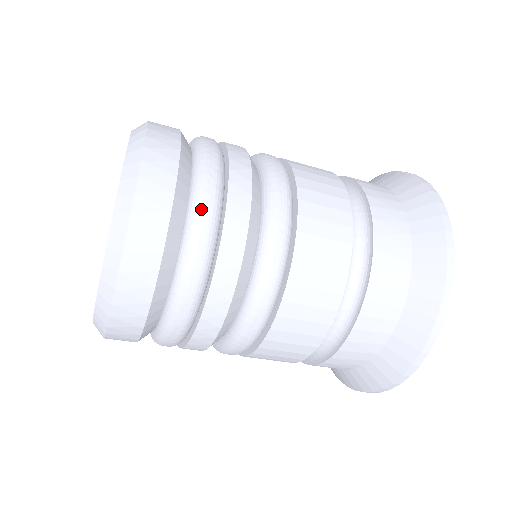
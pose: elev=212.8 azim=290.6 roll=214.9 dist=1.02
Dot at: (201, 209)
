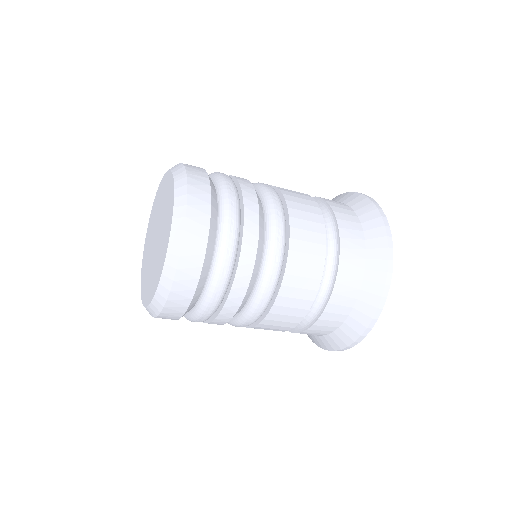
Dot at: (225, 250)
